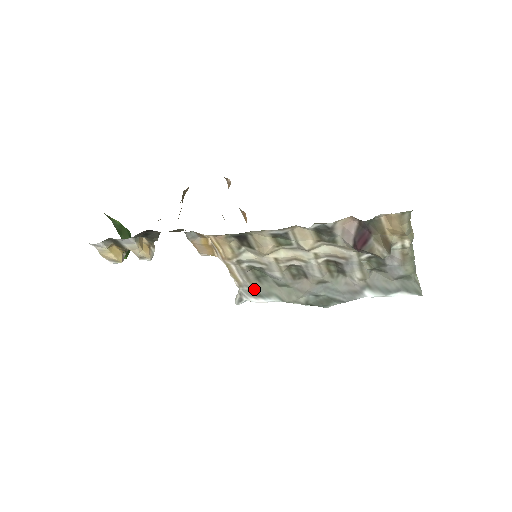
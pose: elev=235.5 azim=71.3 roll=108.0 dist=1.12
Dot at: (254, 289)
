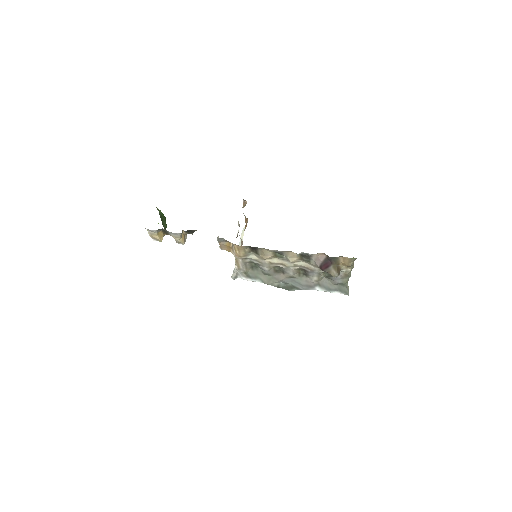
Dot at: (247, 273)
